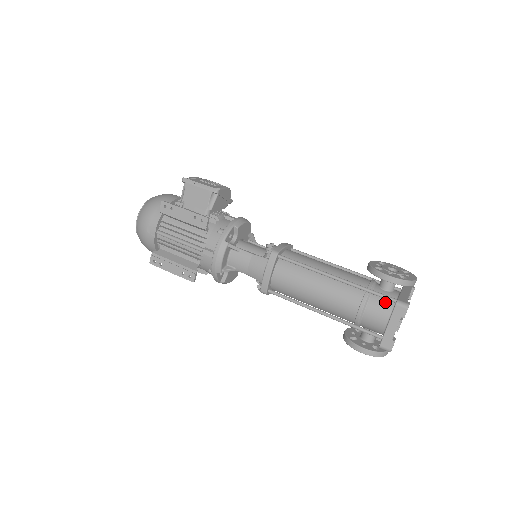
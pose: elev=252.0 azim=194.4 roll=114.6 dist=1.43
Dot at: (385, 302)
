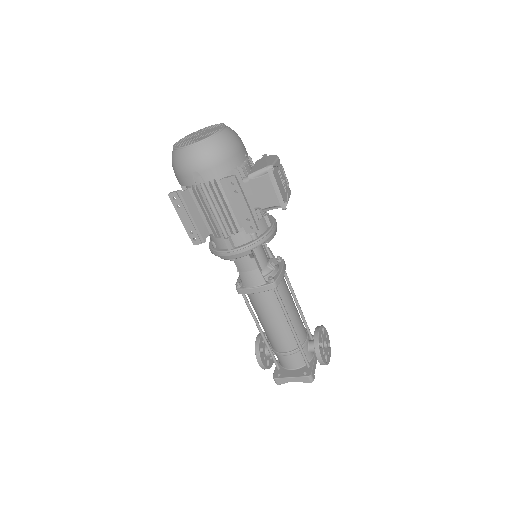
Dot at: (302, 360)
